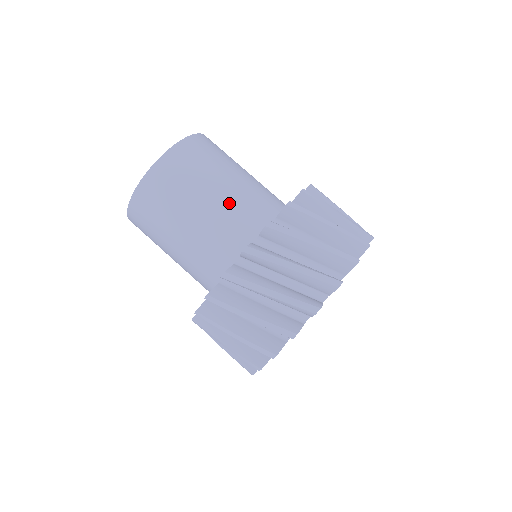
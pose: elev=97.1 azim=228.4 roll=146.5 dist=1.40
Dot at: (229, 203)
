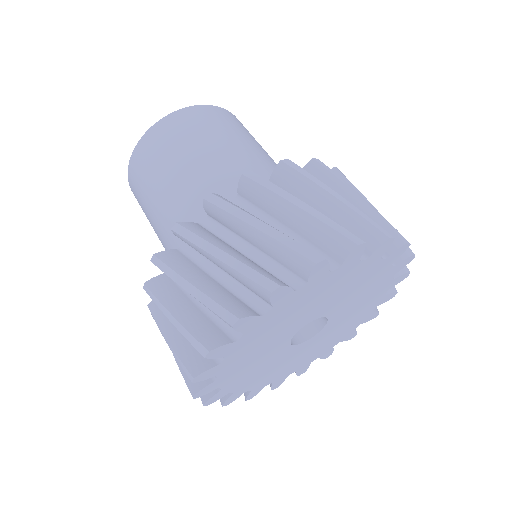
Dot at: (246, 160)
